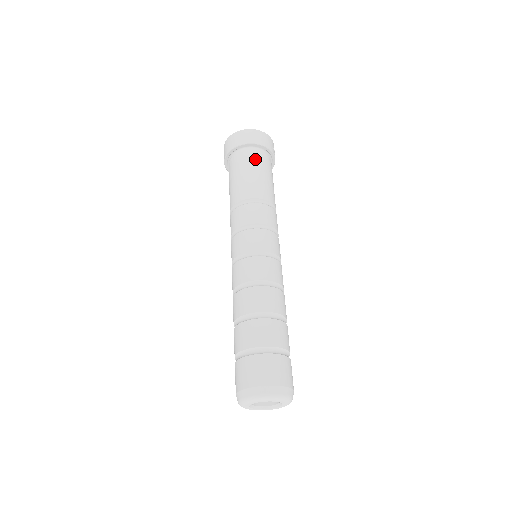
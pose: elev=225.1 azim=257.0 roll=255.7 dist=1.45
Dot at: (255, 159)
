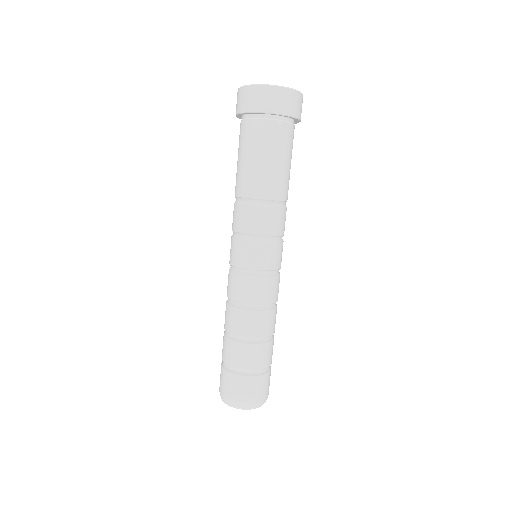
Dot at: (288, 139)
